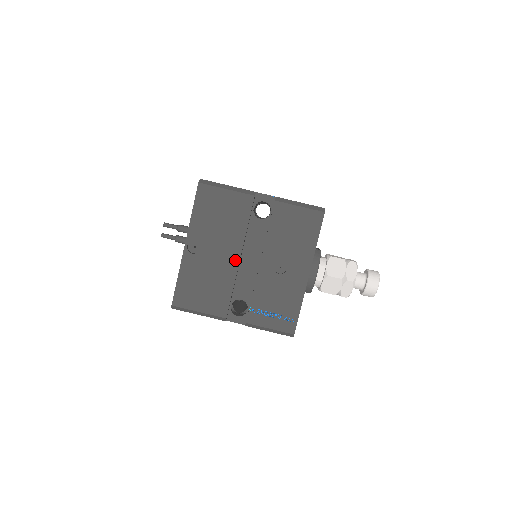
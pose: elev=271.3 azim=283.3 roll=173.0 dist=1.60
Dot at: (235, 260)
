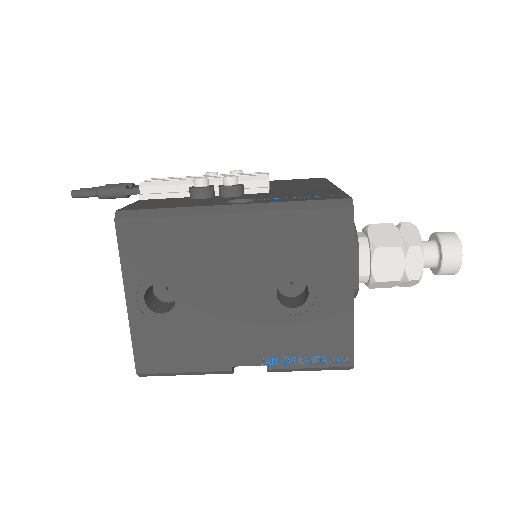
Dot at: occluded
